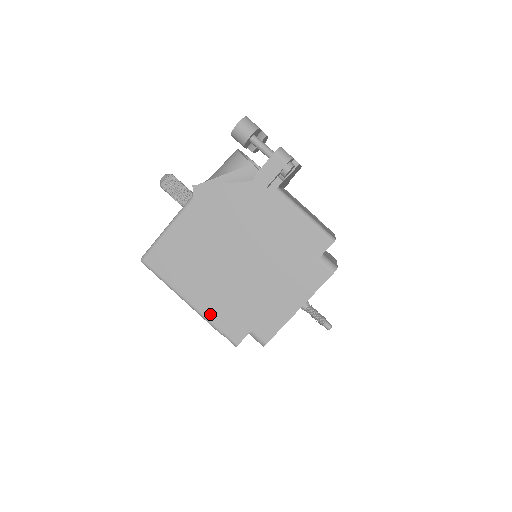
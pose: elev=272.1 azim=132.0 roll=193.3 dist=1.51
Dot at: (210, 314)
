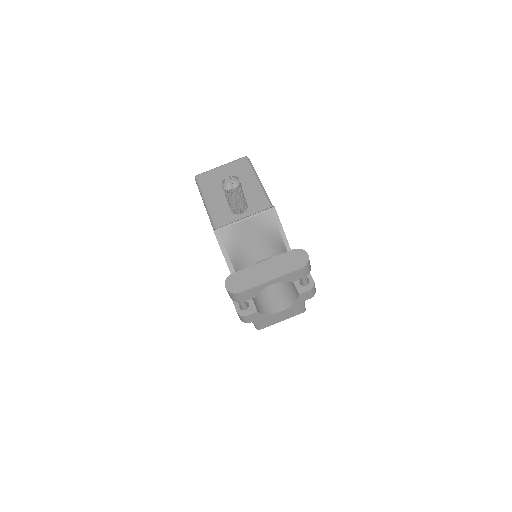
Dot at: occluded
